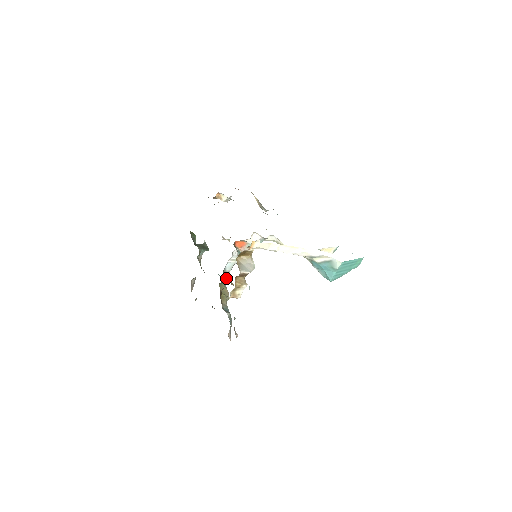
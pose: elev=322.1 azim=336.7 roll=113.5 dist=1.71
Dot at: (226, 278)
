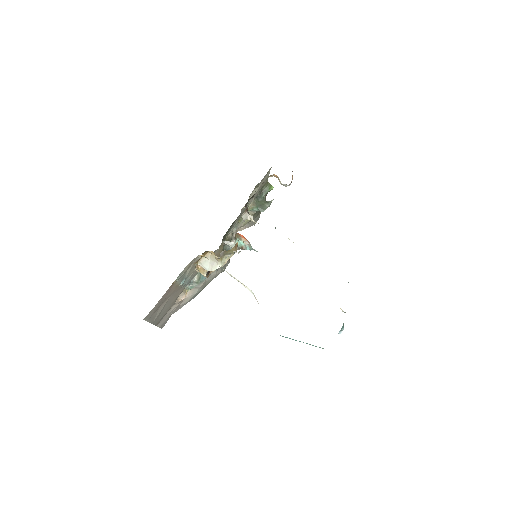
Dot at: occluded
